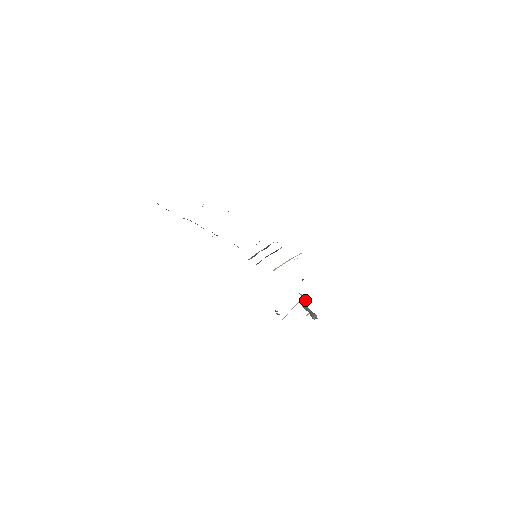
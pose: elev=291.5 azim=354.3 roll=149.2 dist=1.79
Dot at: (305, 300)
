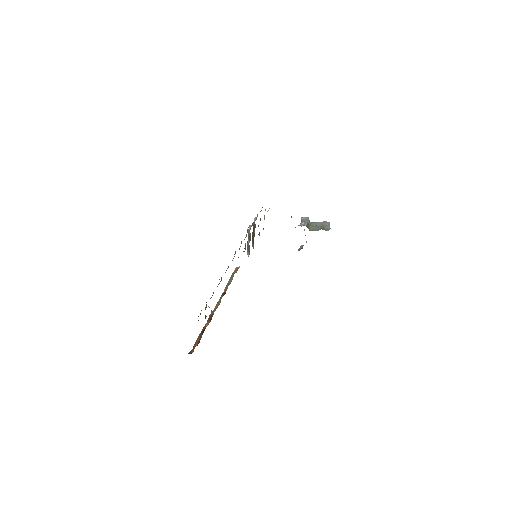
Dot at: (308, 223)
